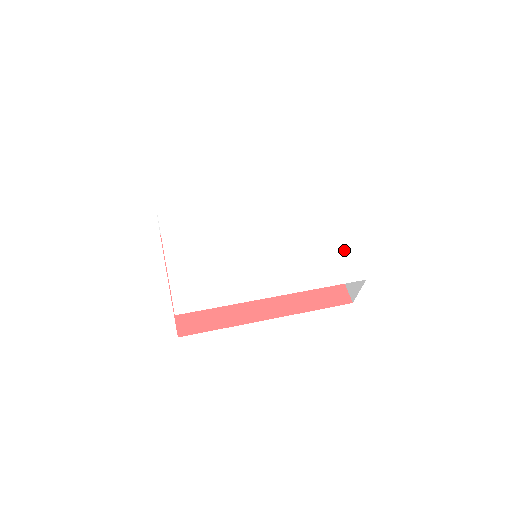
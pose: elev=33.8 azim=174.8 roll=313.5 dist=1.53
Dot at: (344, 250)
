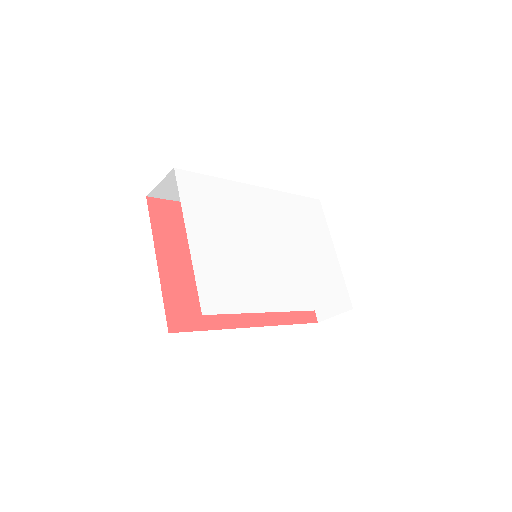
Dot at: (337, 274)
